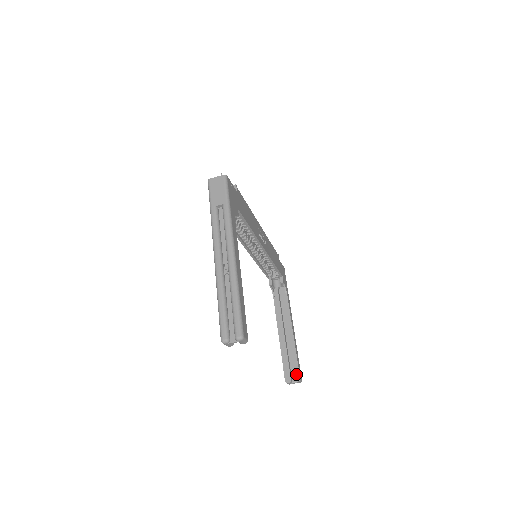
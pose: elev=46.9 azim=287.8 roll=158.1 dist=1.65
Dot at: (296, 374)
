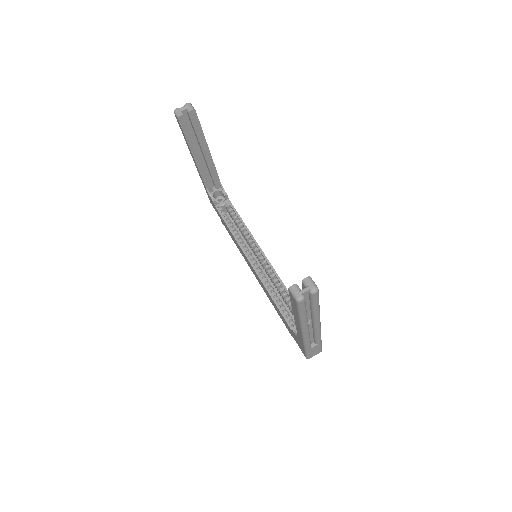
Dot at: occluded
